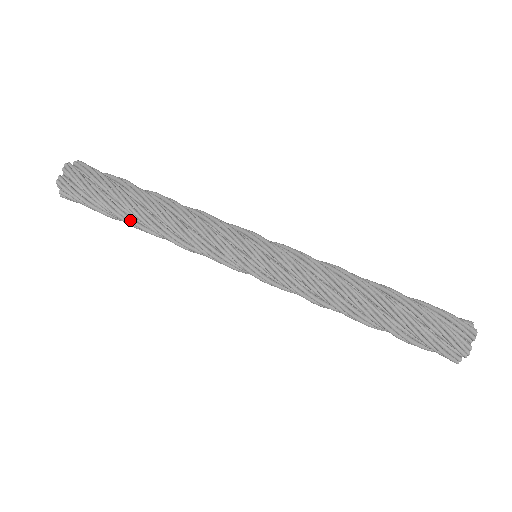
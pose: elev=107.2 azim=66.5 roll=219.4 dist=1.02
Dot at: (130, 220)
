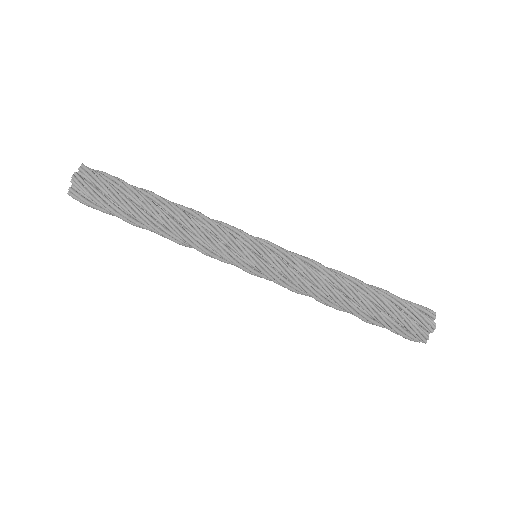
Dot at: (143, 215)
